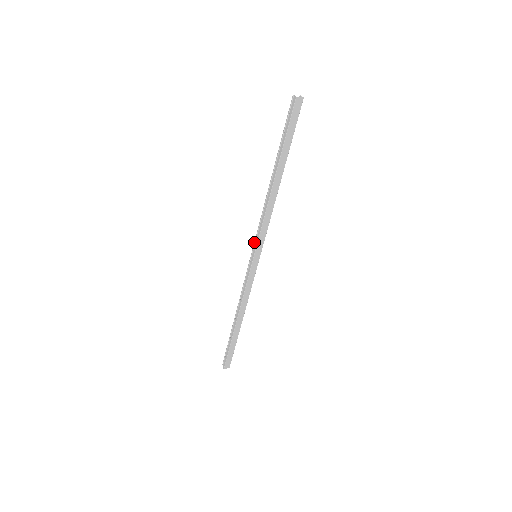
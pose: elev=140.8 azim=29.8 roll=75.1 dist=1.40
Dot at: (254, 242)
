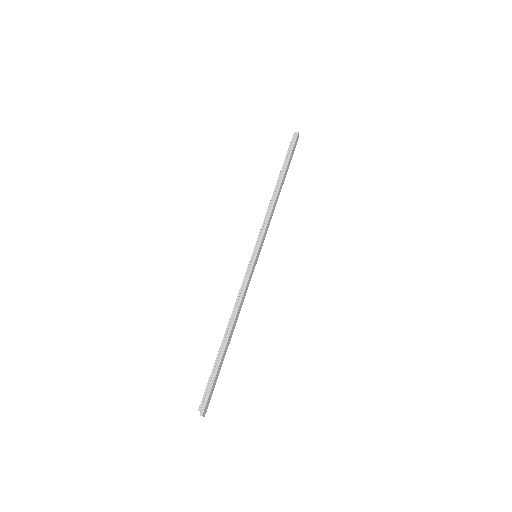
Dot at: (257, 240)
